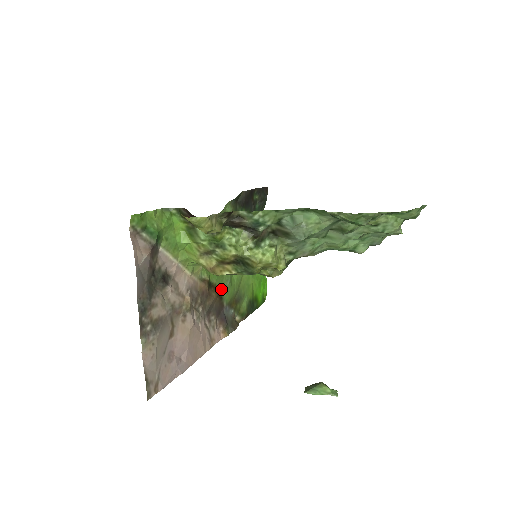
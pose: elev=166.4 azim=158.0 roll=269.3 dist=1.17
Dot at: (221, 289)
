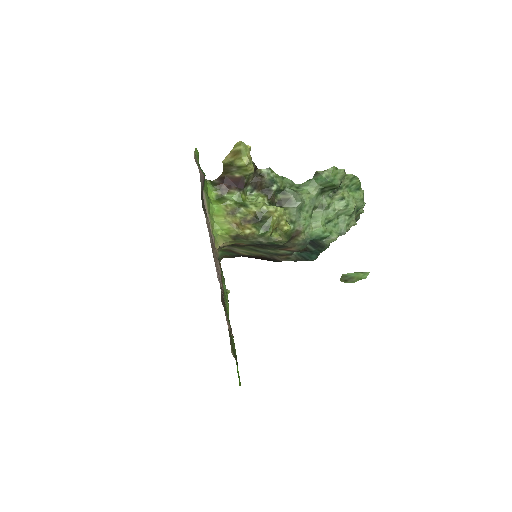
Dot at: (224, 297)
